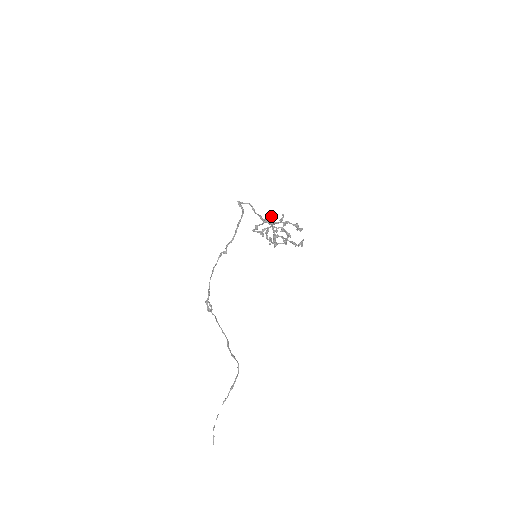
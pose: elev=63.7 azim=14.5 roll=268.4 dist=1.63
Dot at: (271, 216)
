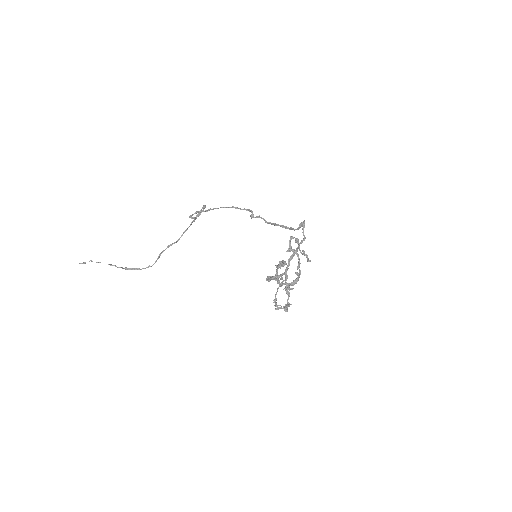
Dot at: (307, 259)
